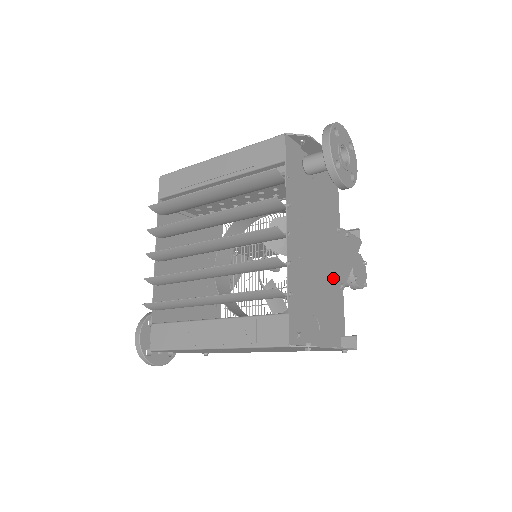
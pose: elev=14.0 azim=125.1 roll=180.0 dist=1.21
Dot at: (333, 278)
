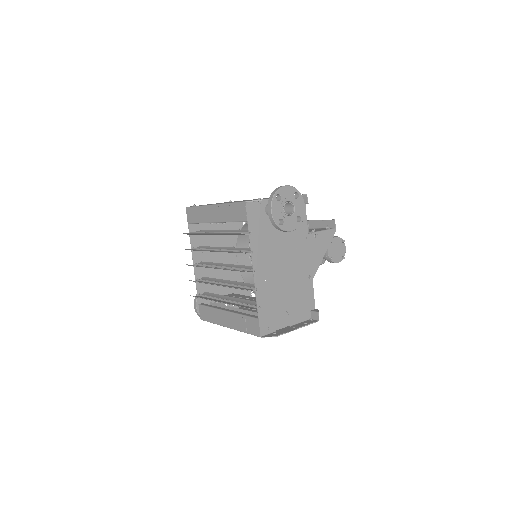
Dot at: (301, 276)
